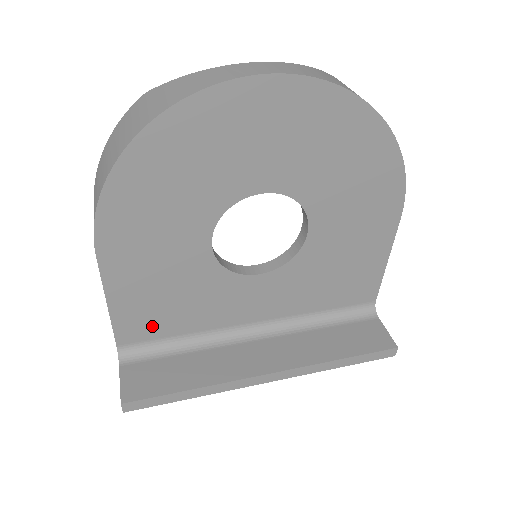
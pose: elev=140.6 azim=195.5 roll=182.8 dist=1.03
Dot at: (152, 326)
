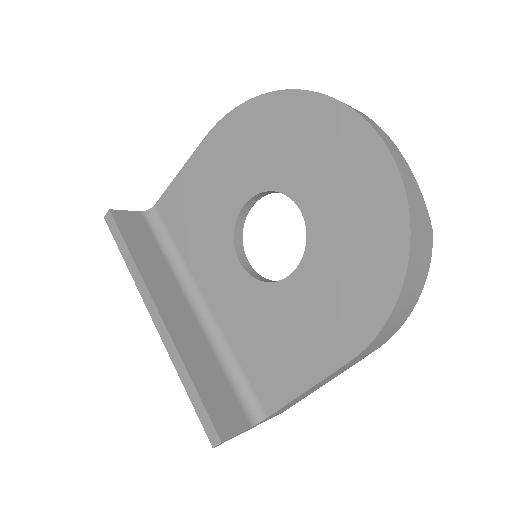
Dot at: (175, 217)
